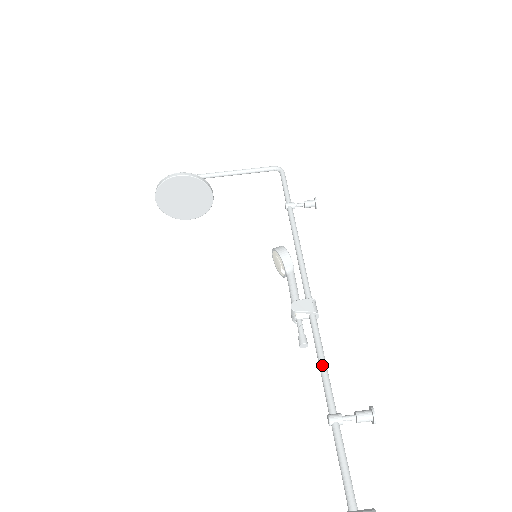
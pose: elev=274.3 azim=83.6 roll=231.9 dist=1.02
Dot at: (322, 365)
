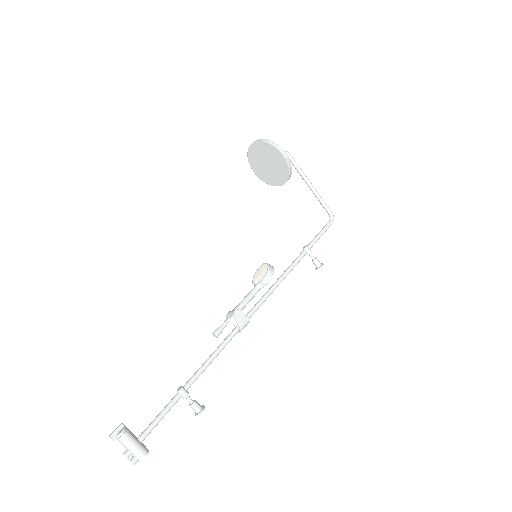
Dot at: (210, 360)
